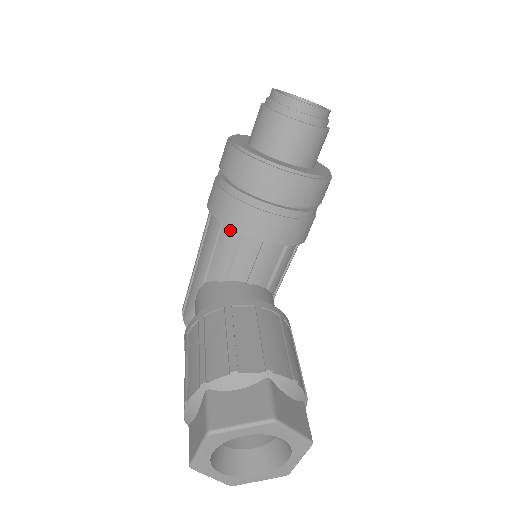
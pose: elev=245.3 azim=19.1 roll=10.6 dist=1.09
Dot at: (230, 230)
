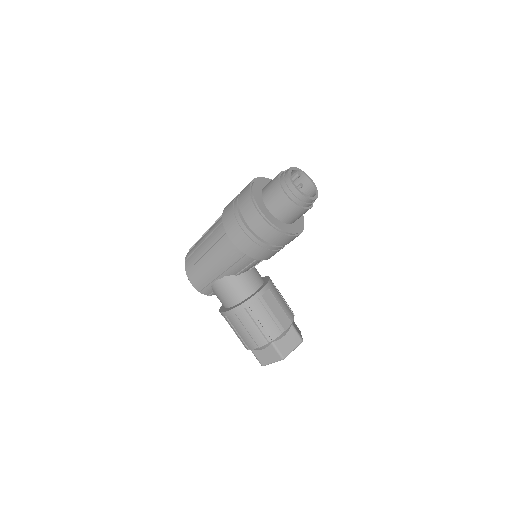
Dot at: occluded
